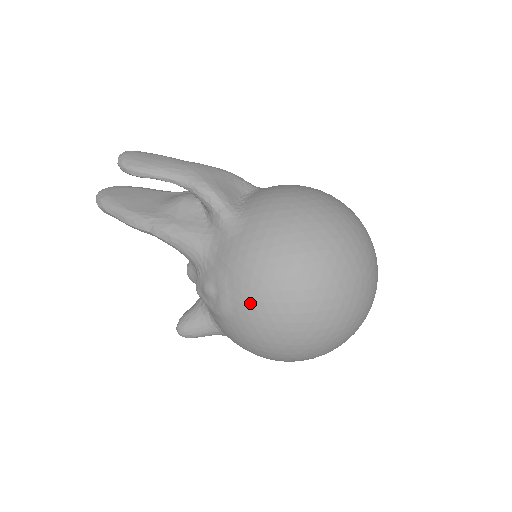
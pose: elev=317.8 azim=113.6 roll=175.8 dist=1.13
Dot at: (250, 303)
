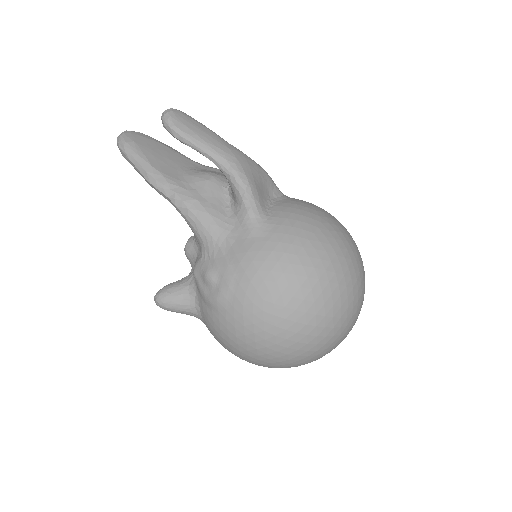
Dot at: (250, 306)
